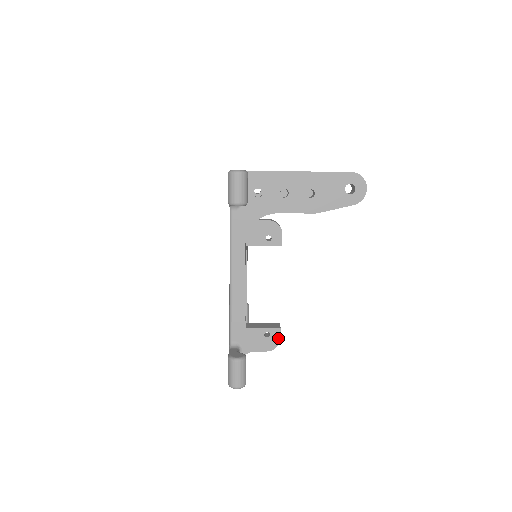
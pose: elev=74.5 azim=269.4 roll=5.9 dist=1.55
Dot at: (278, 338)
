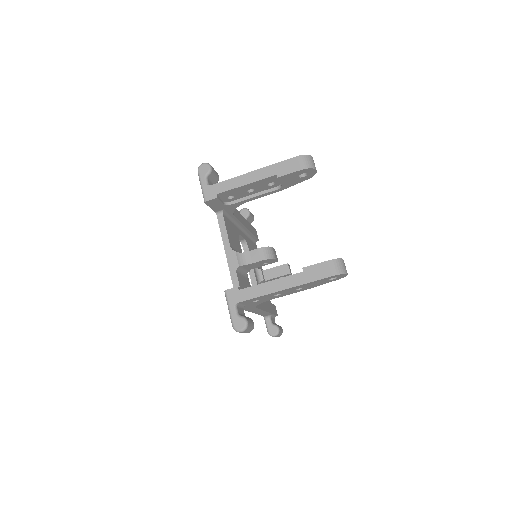
Dot at: occluded
